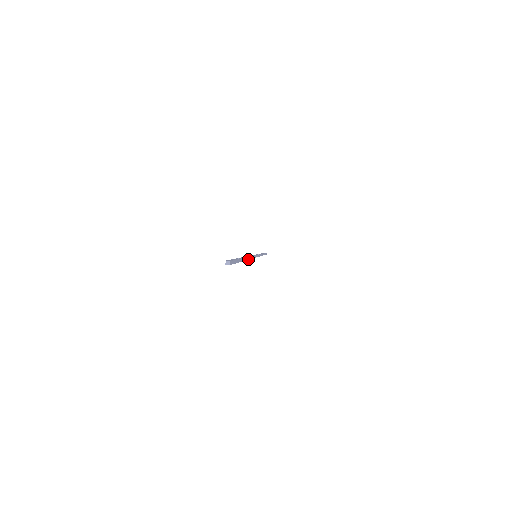
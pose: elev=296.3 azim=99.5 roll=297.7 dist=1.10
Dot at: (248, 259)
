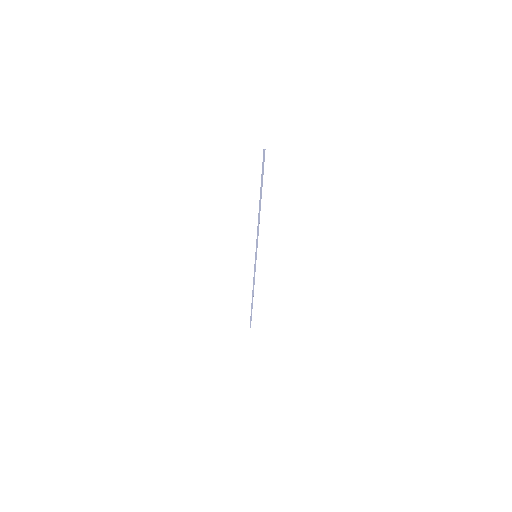
Dot at: occluded
